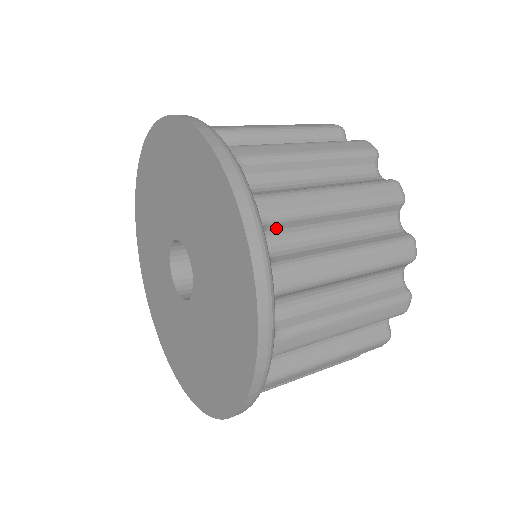
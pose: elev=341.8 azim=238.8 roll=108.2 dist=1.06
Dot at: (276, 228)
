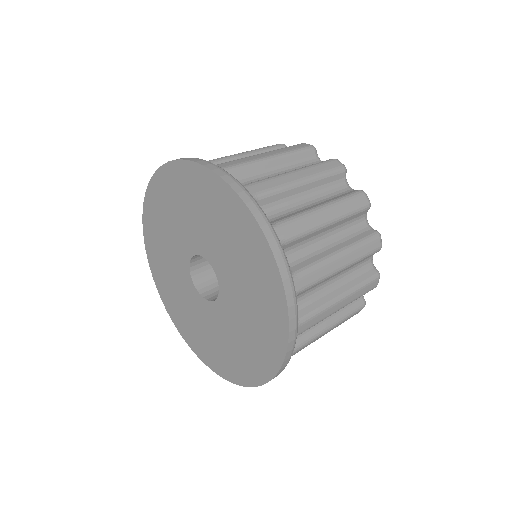
Dot at: (289, 246)
